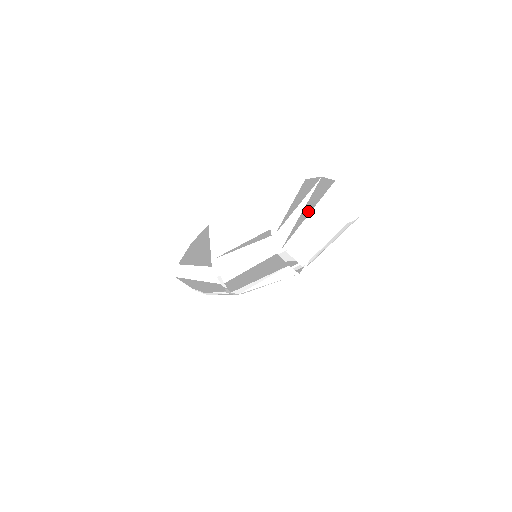
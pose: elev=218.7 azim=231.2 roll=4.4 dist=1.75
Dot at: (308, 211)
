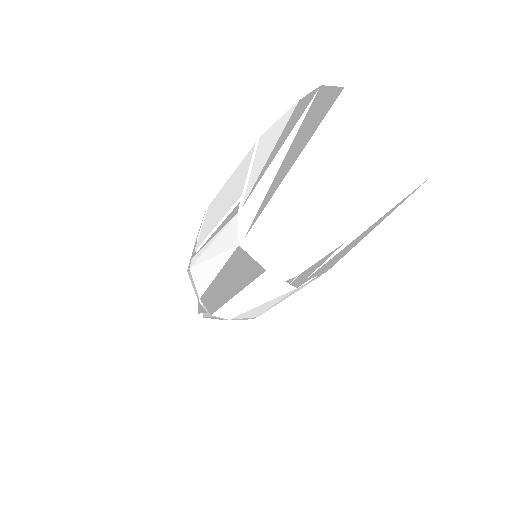
Dot at: (292, 159)
